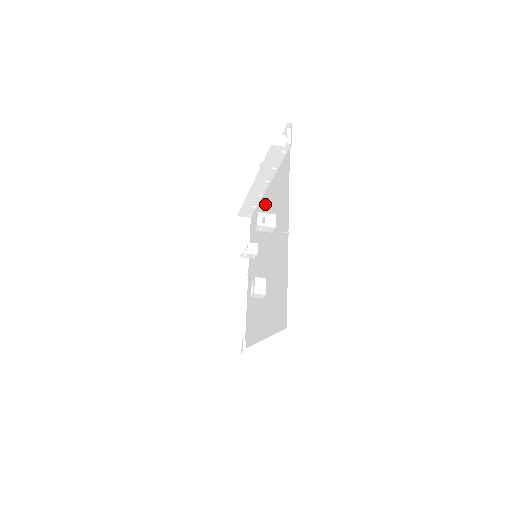
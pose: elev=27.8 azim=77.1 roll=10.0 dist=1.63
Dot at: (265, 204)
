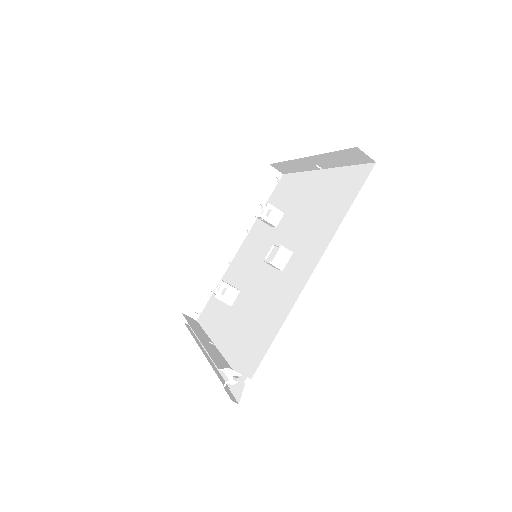
Dot at: (242, 253)
